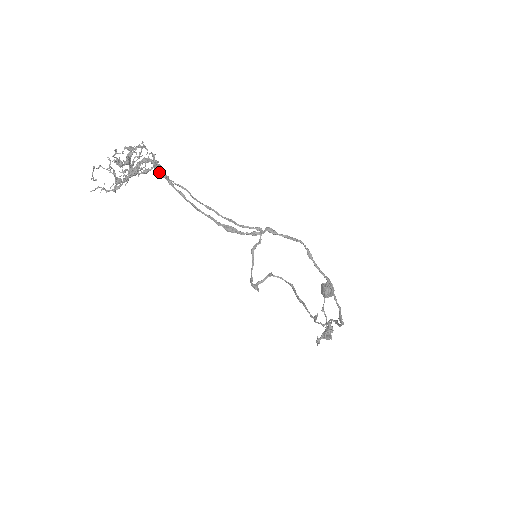
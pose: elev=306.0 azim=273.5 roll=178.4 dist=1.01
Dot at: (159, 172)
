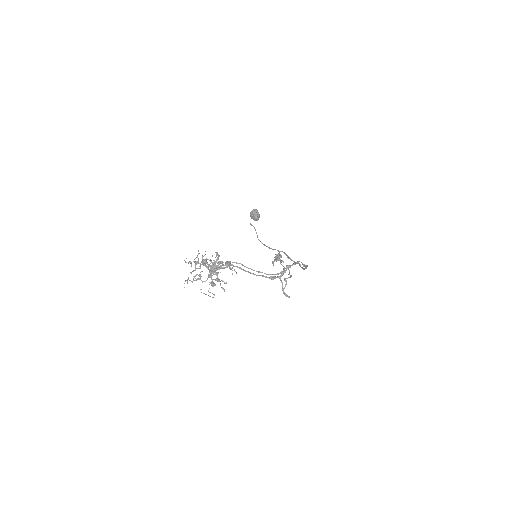
Dot at: occluded
